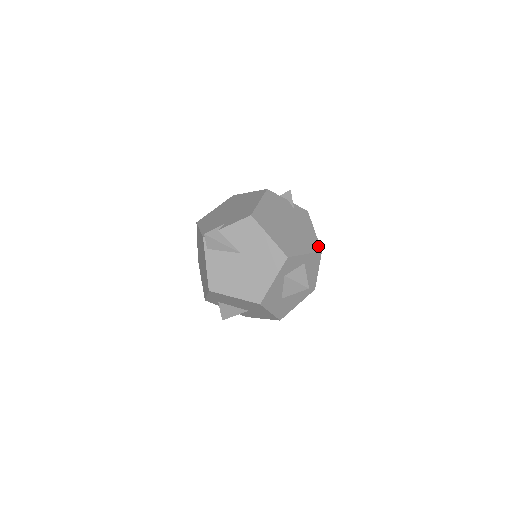
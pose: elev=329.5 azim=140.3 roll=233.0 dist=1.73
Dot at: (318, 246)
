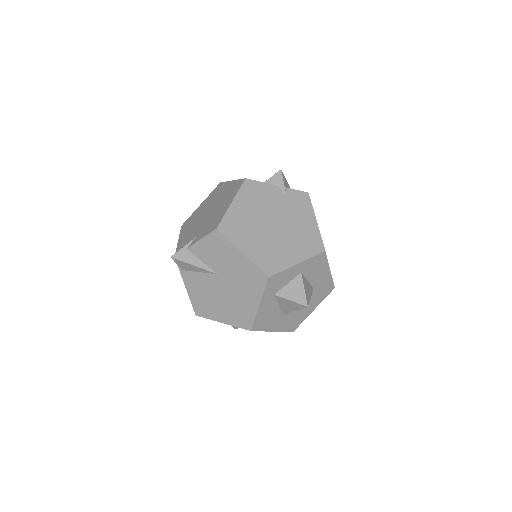
Dot at: (320, 244)
